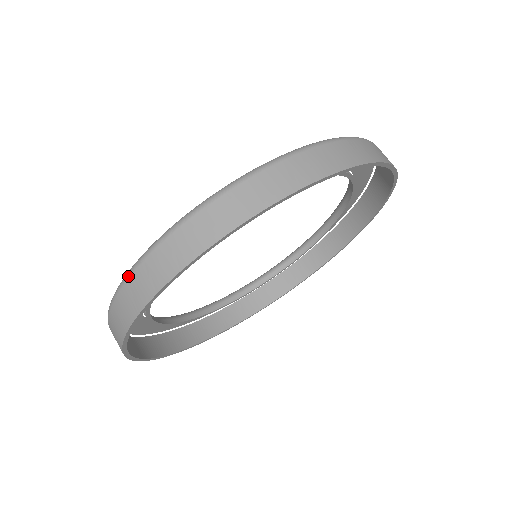
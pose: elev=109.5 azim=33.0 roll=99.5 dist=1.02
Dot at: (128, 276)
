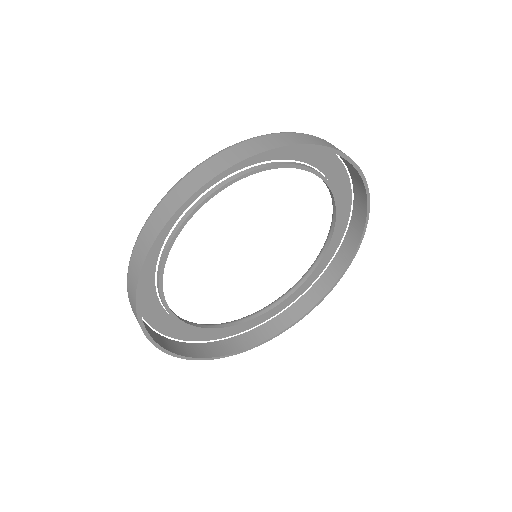
Dot at: (129, 301)
